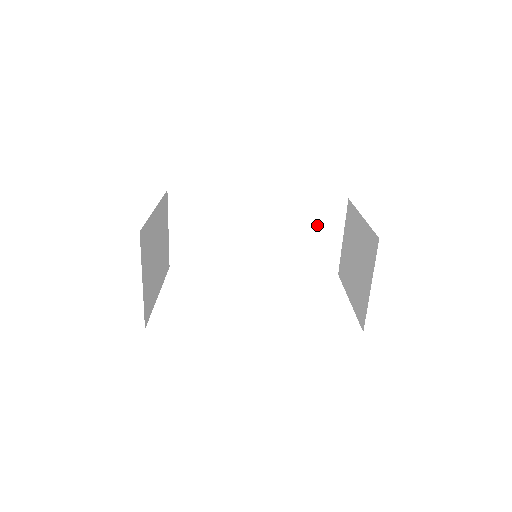
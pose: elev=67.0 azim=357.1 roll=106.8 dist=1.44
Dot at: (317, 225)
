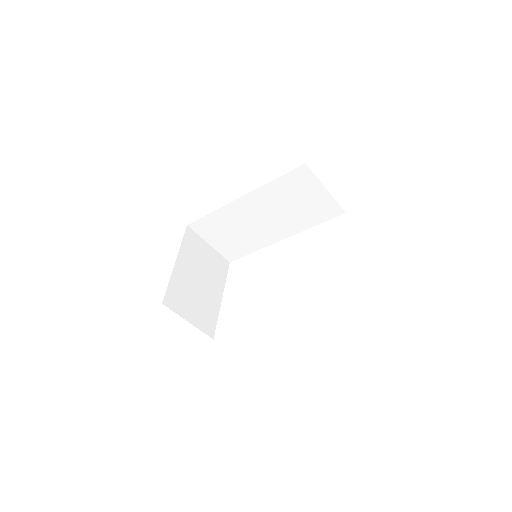
Dot at: (299, 192)
